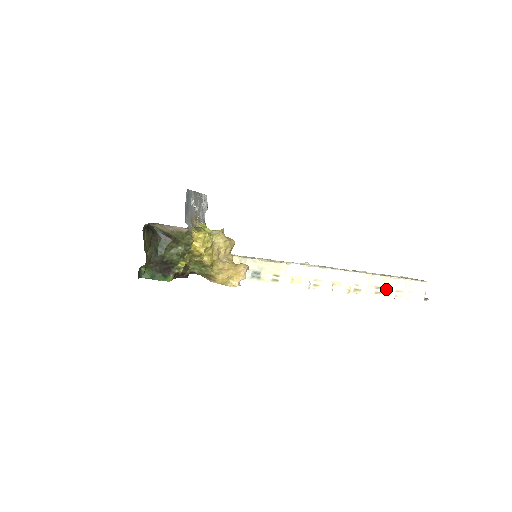
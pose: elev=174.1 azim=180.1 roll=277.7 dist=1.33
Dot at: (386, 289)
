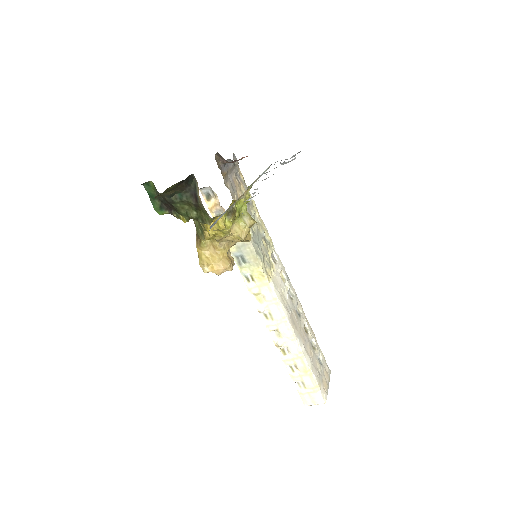
Dot at: (299, 374)
